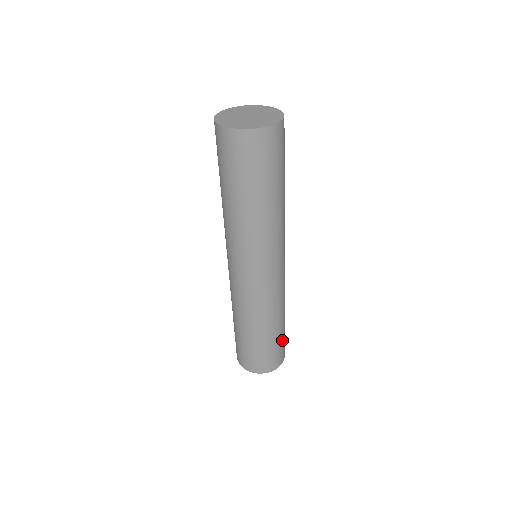
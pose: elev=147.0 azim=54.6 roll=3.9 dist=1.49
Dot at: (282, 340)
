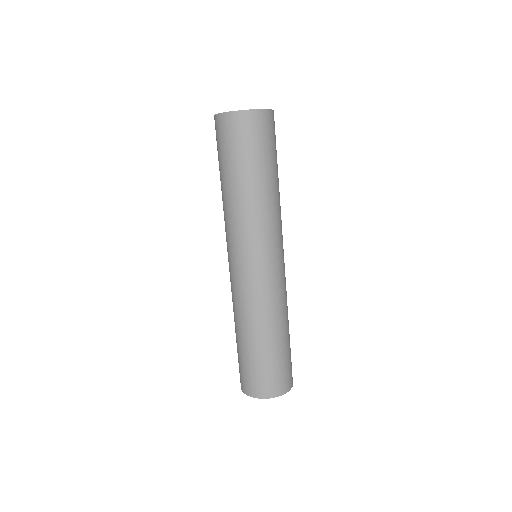
Dot at: (288, 356)
